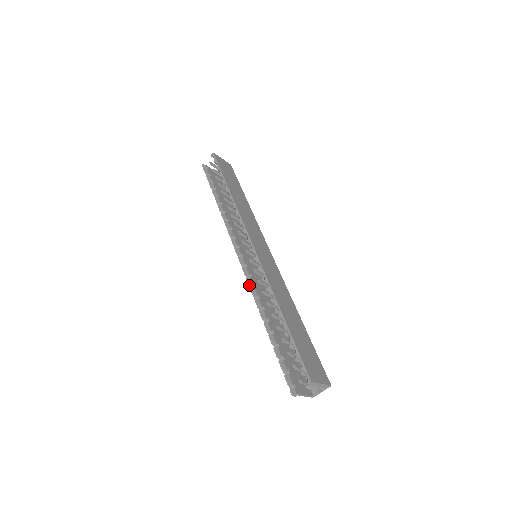
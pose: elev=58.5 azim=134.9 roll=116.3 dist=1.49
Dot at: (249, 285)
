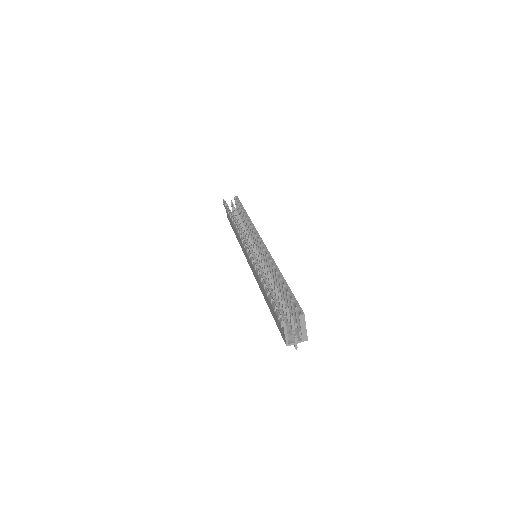
Dot at: (253, 260)
